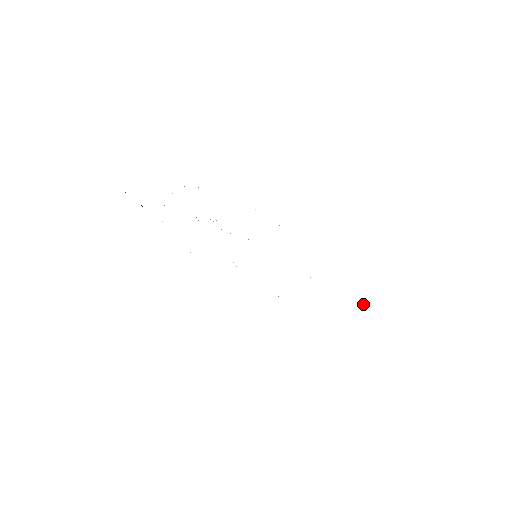
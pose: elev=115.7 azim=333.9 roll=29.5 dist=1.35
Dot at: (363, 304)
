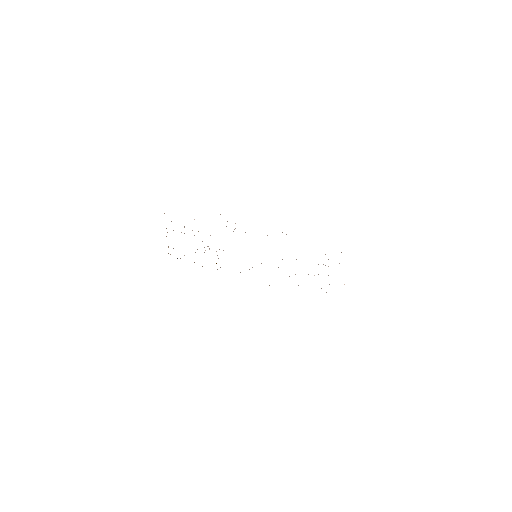
Dot at: occluded
